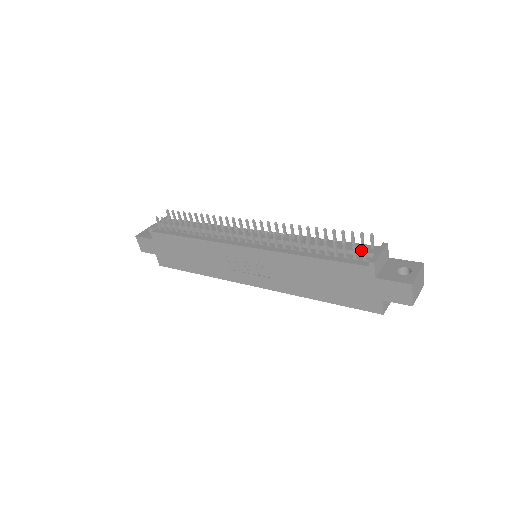
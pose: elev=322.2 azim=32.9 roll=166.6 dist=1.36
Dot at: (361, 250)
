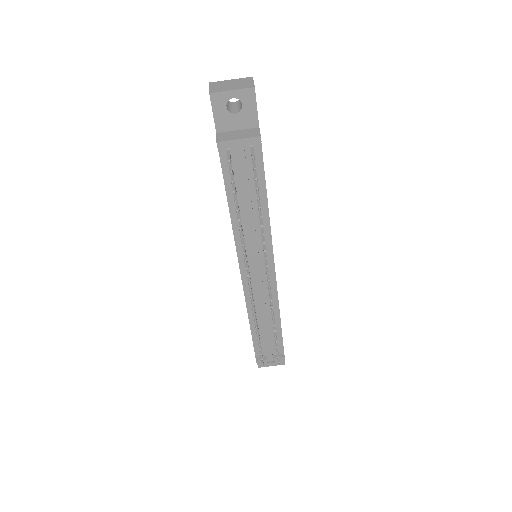
Dot at: (268, 352)
